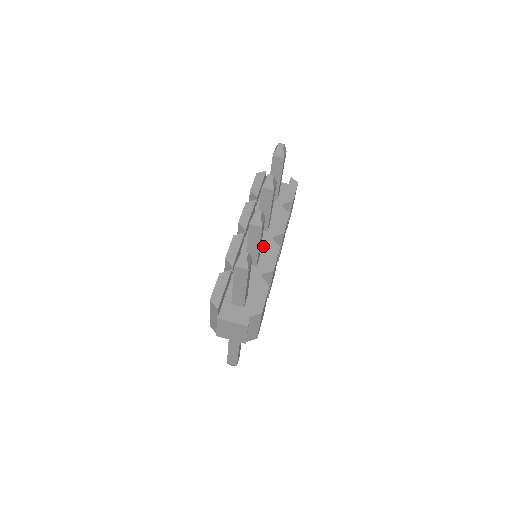
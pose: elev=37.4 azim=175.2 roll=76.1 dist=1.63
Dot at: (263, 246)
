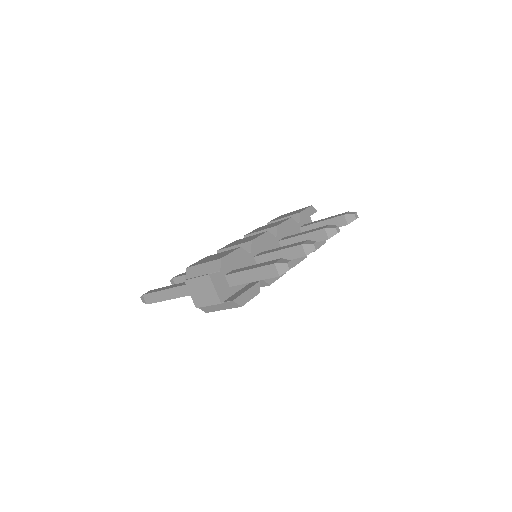
Dot at: occluded
